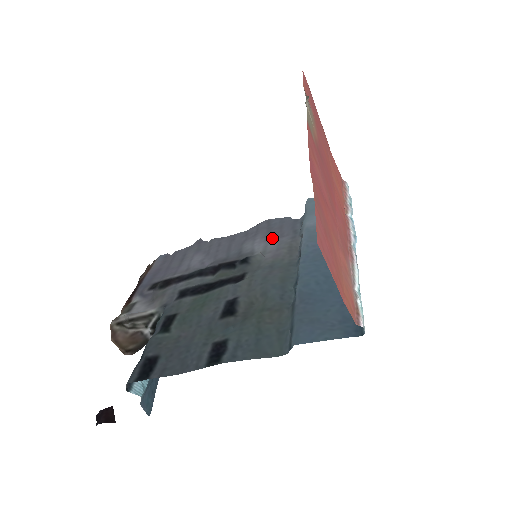
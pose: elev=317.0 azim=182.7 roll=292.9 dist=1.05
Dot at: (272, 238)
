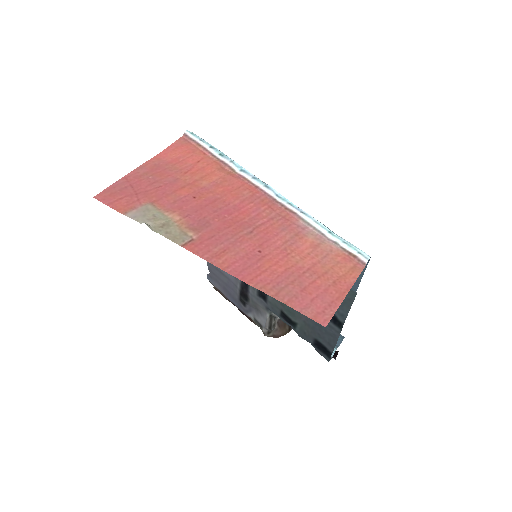
Dot at: occluded
